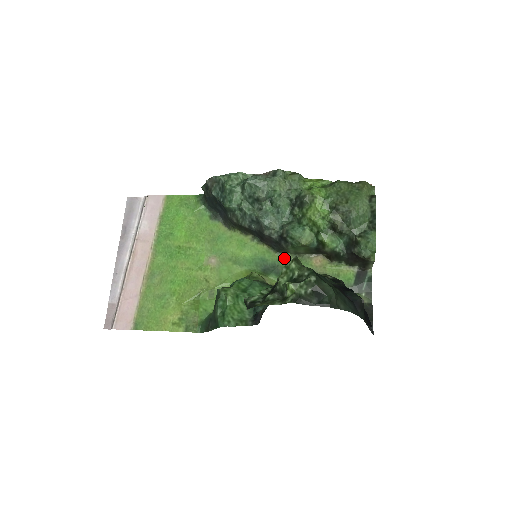
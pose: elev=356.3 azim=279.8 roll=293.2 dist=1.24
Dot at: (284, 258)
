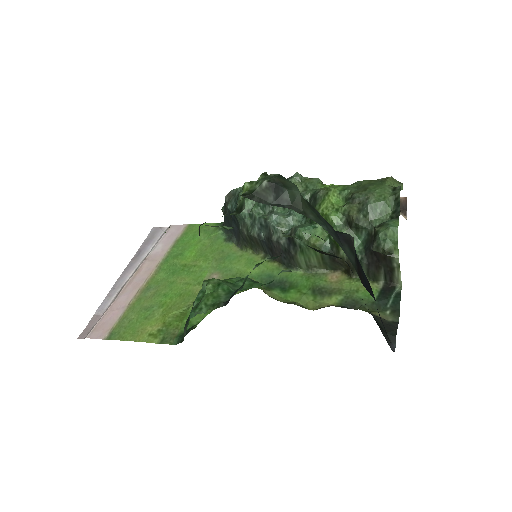
Dot at: (295, 274)
